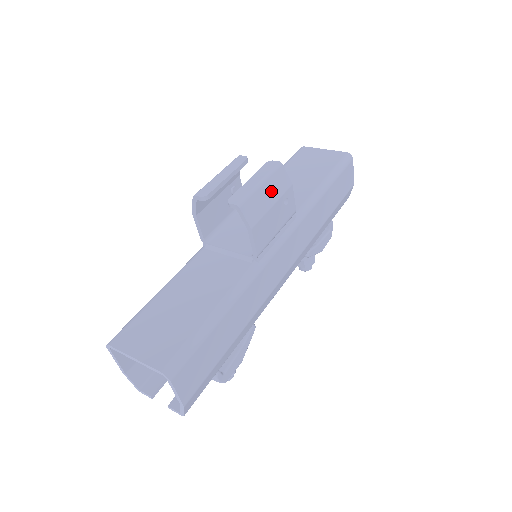
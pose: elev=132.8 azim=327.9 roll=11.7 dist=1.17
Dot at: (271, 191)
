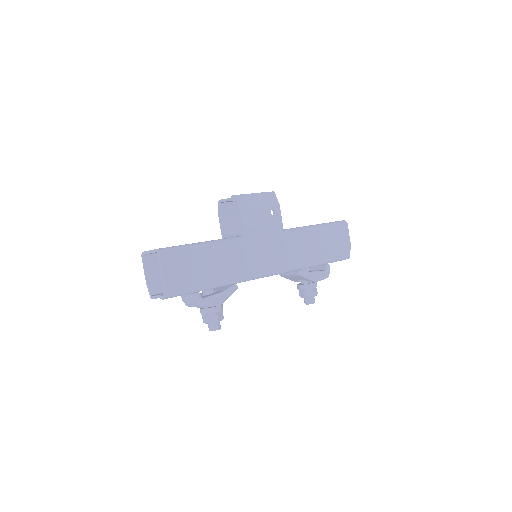
Dot at: (261, 200)
